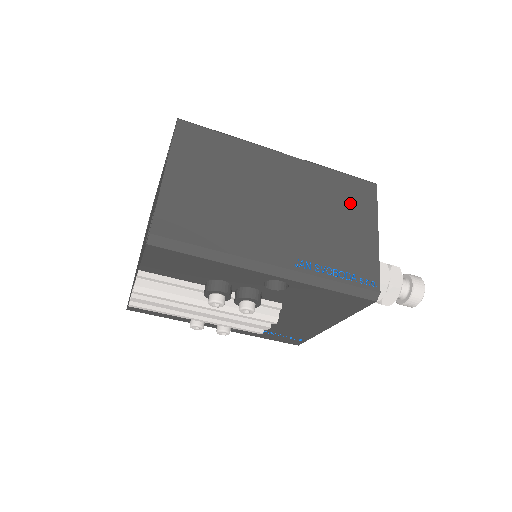
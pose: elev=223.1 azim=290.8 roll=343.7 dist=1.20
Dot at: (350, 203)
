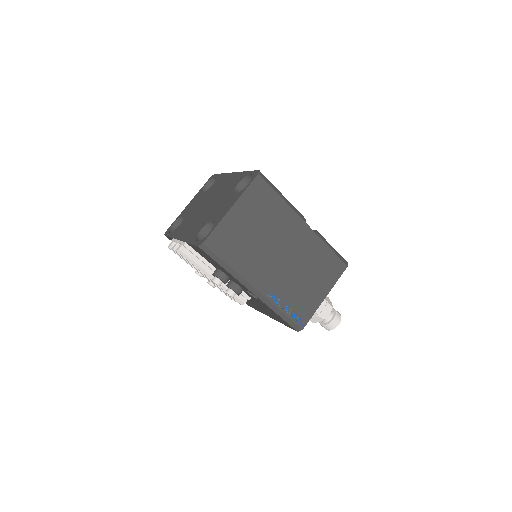
Dot at: (323, 272)
